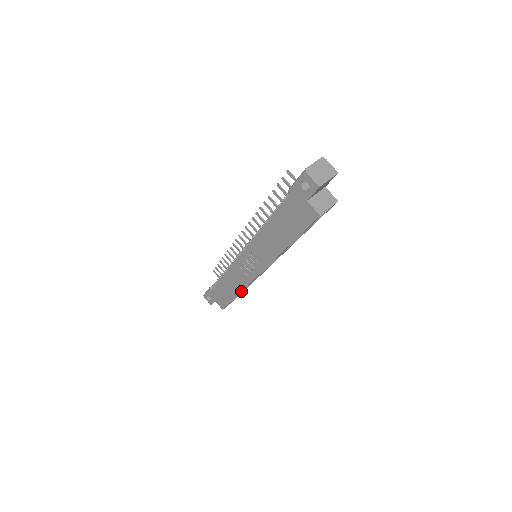
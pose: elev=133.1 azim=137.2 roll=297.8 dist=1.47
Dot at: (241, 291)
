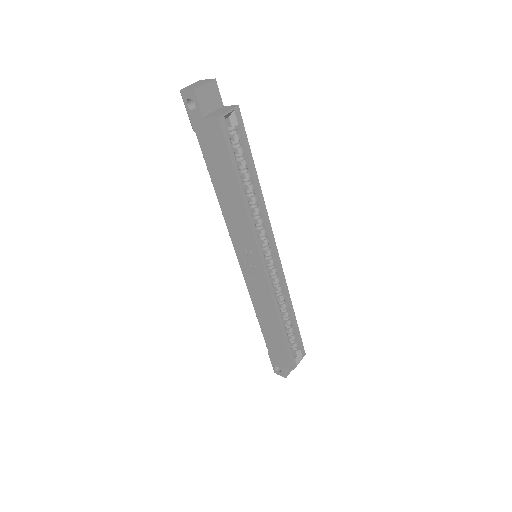
Dot at: (276, 314)
